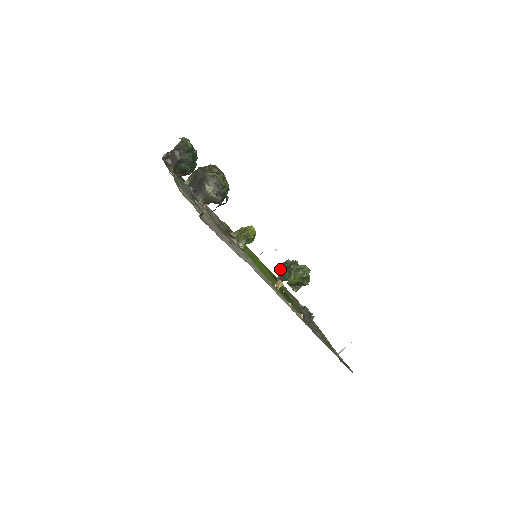
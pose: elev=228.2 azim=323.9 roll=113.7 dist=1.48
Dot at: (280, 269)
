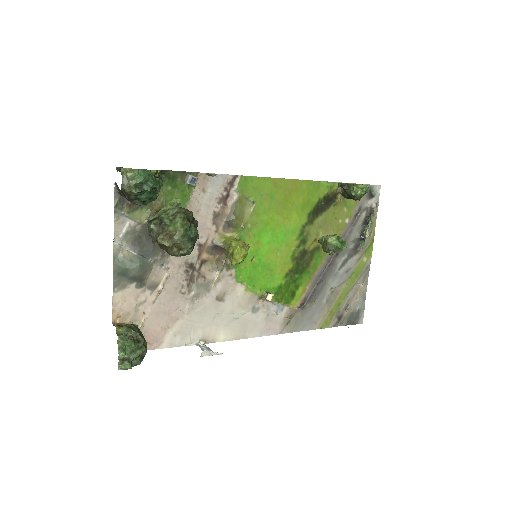
Dot at: (340, 187)
